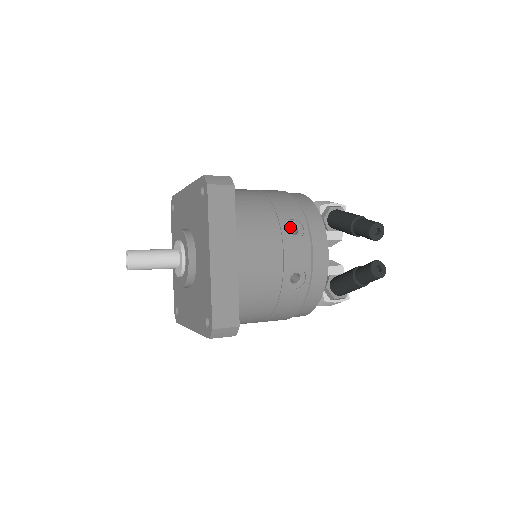
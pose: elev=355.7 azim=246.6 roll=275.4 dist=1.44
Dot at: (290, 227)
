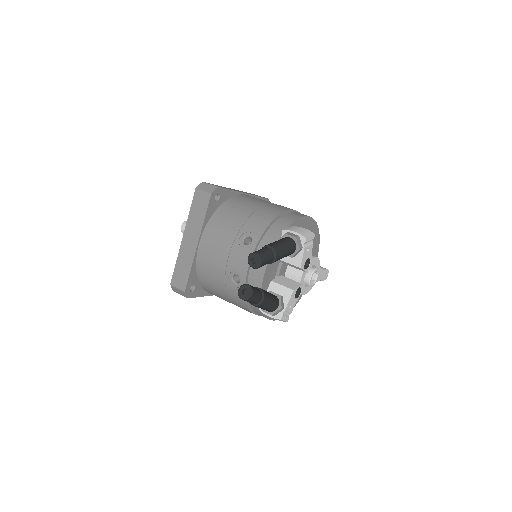
Dot at: occluded
